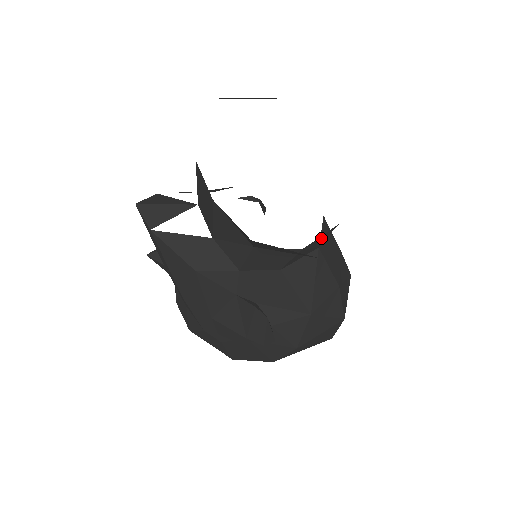
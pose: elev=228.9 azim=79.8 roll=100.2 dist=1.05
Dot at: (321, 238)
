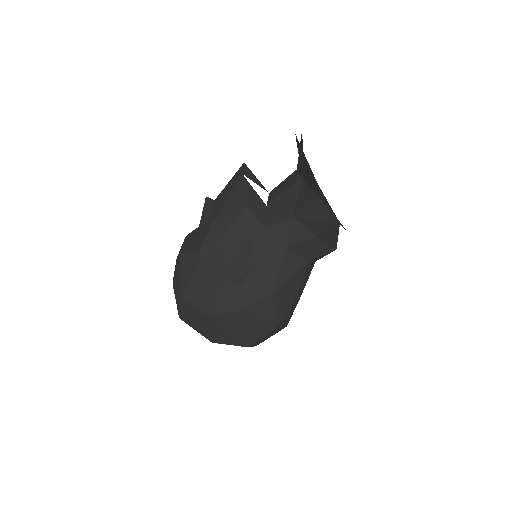
Dot at: (323, 248)
